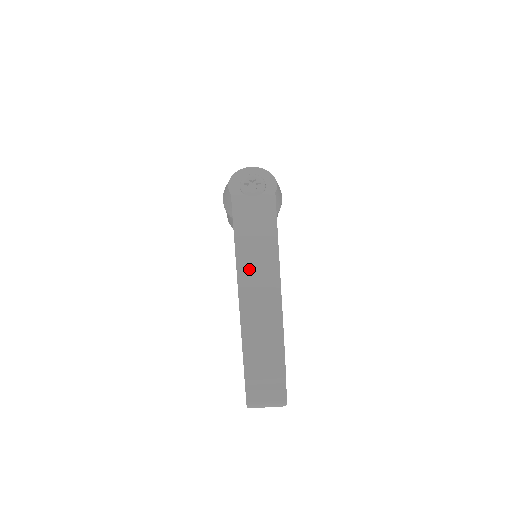
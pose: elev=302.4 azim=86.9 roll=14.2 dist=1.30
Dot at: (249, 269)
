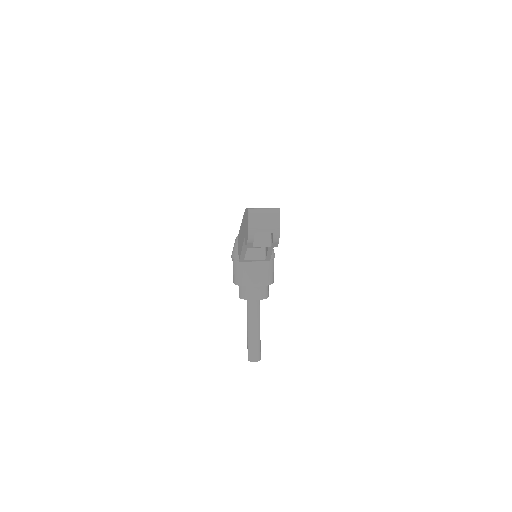
Dot at: occluded
